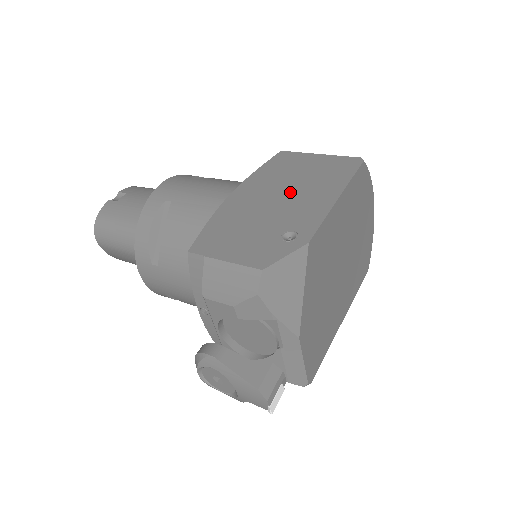
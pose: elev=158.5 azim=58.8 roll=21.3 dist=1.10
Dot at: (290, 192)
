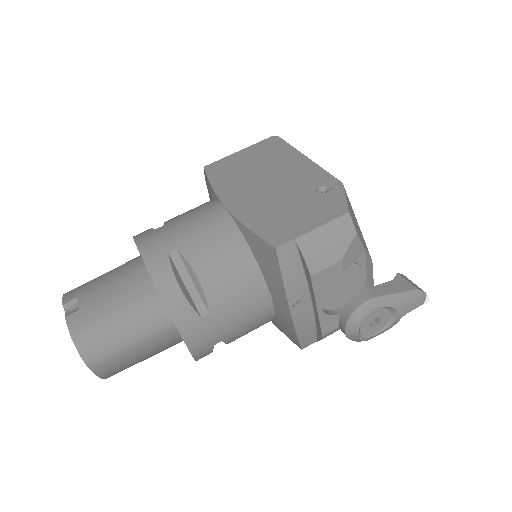
Dot at: (269, 176)
